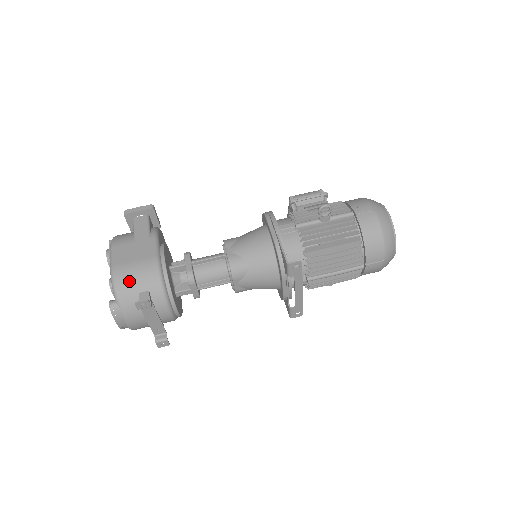
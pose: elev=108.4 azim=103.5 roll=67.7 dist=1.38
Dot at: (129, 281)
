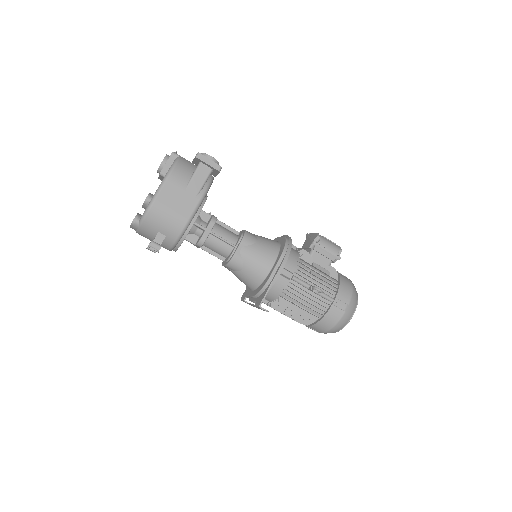
Dot at: (158, 220)
